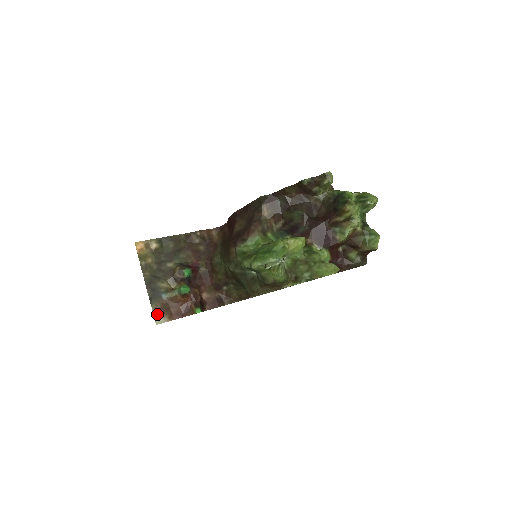
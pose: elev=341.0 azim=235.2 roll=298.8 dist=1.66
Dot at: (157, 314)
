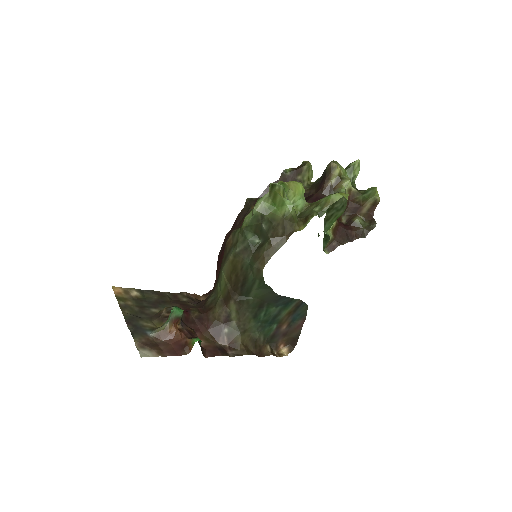
Dot at: (141, 347)
